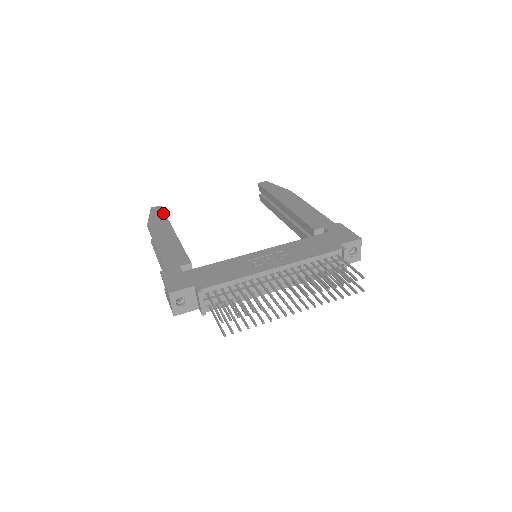
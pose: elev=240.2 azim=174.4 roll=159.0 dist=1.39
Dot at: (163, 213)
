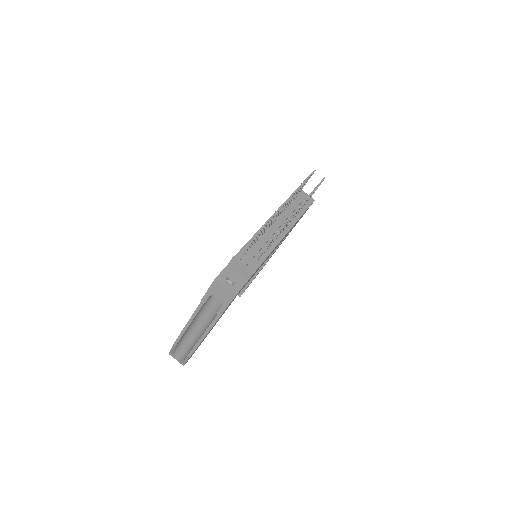
Dot at: occluded
